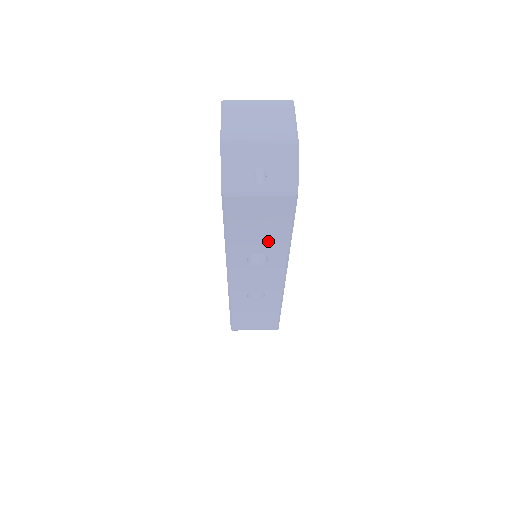
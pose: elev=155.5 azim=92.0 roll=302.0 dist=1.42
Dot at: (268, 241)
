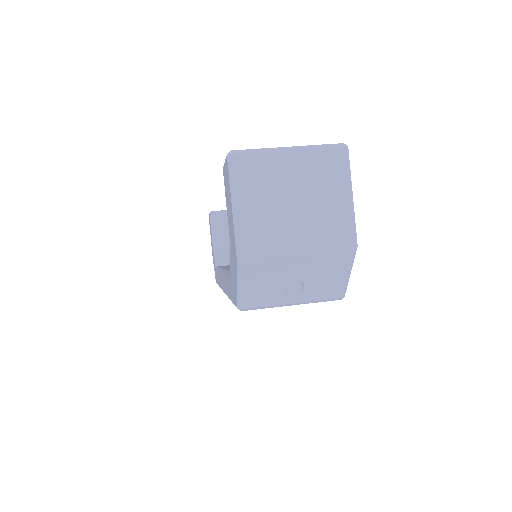
Dot at: occluded
